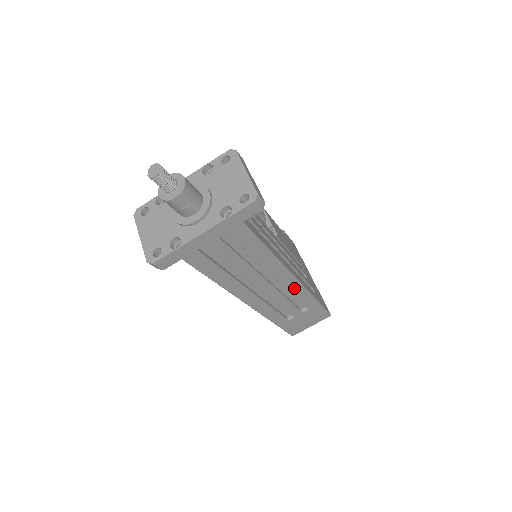
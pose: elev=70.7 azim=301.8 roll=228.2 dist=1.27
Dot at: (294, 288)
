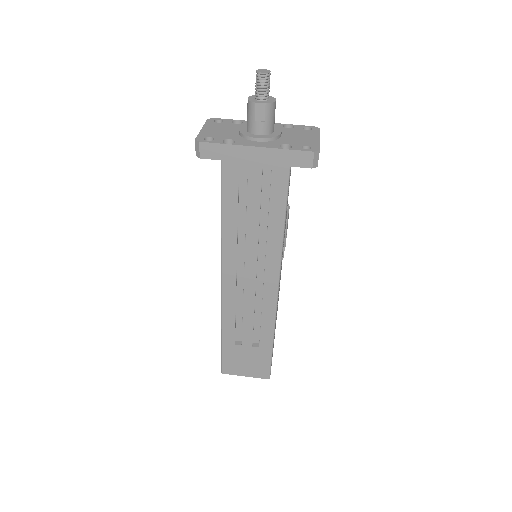
Dot at: (269, 300)
